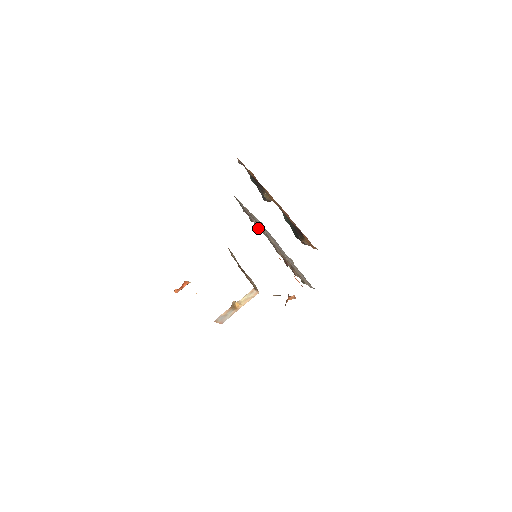
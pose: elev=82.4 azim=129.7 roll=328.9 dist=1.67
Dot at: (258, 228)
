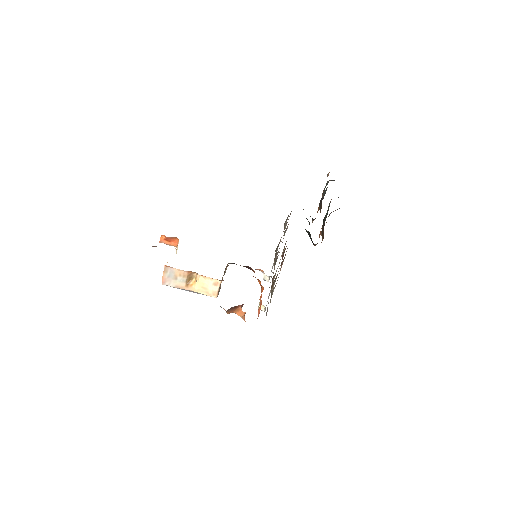
Dot at: occluded
